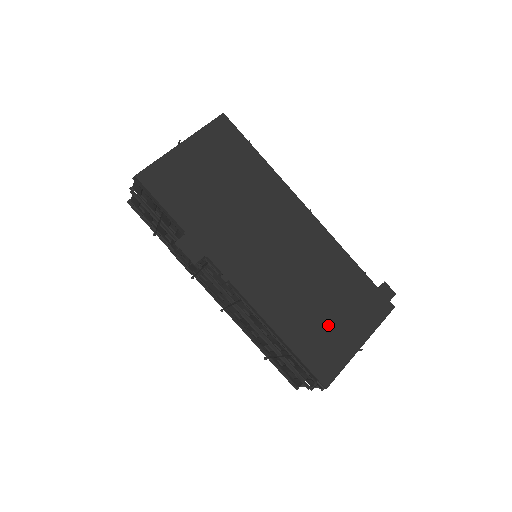
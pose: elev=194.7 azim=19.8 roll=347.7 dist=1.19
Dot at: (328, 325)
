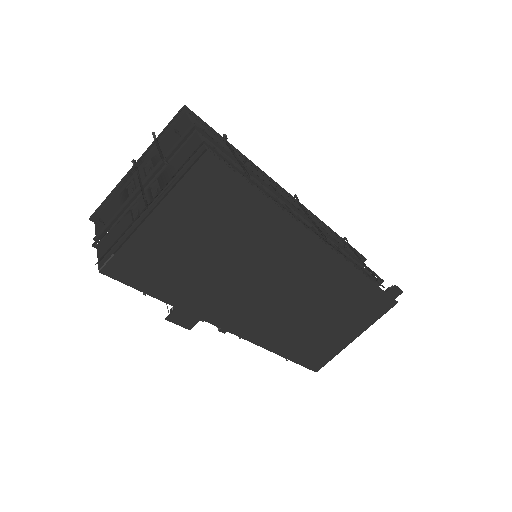
Dot at: (326, 334)
